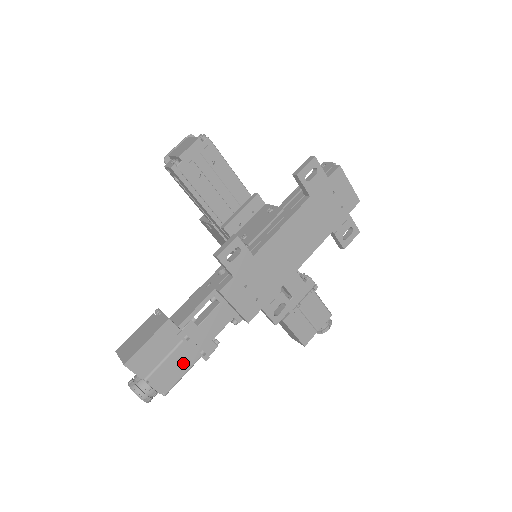
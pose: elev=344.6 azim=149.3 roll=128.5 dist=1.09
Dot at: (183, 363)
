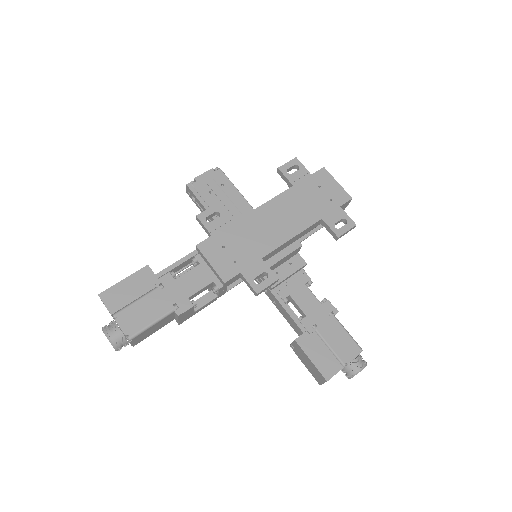
Dot at: (154, 310)
